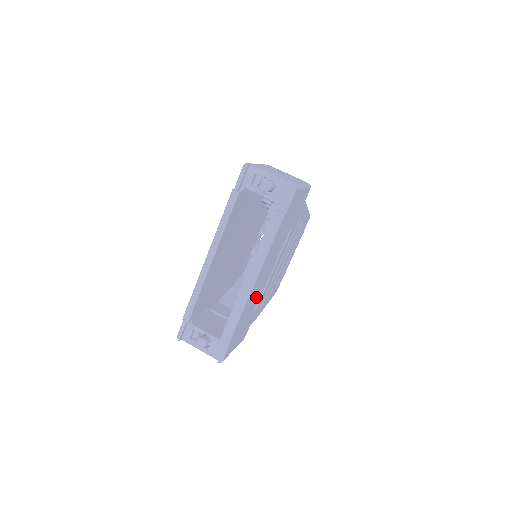
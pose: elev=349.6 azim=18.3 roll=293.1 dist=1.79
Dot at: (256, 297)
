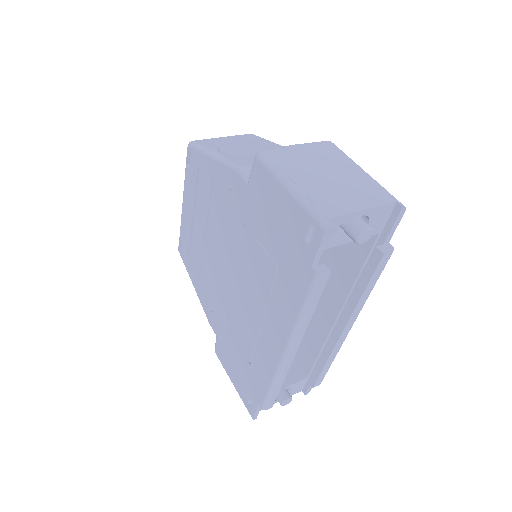
Dot at: occluded
